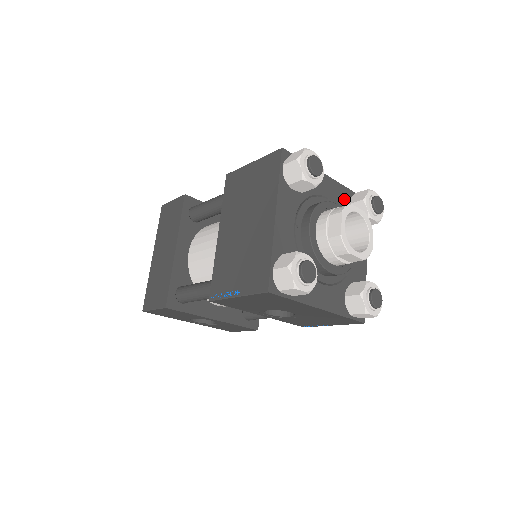
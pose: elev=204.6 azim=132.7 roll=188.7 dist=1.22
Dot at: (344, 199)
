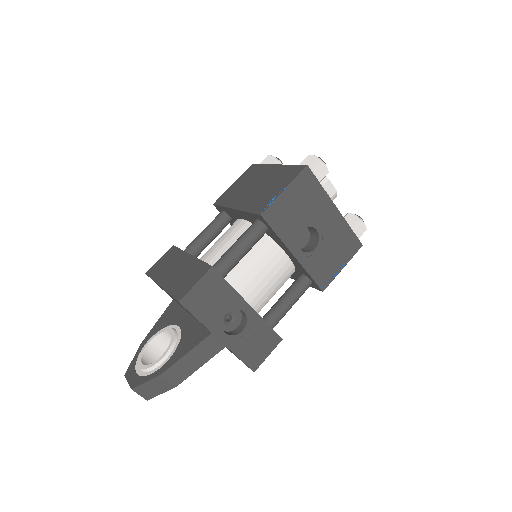
Dot at: occluded
